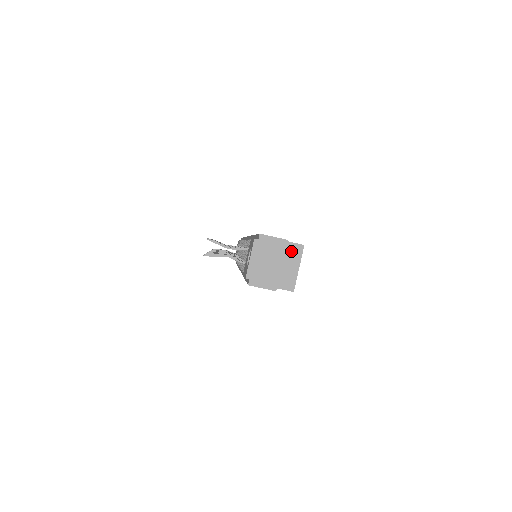
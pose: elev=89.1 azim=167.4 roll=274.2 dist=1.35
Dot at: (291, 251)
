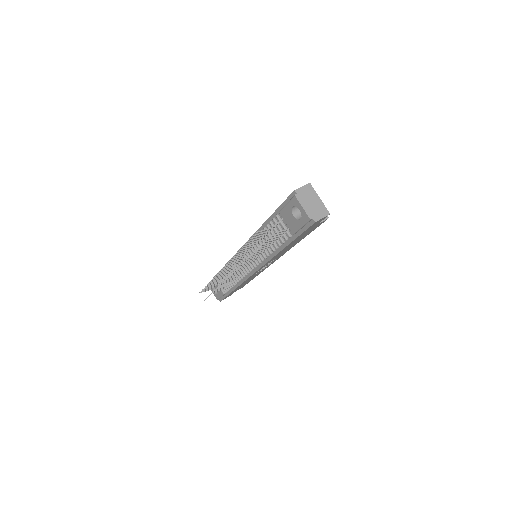
Dot at: occluded
